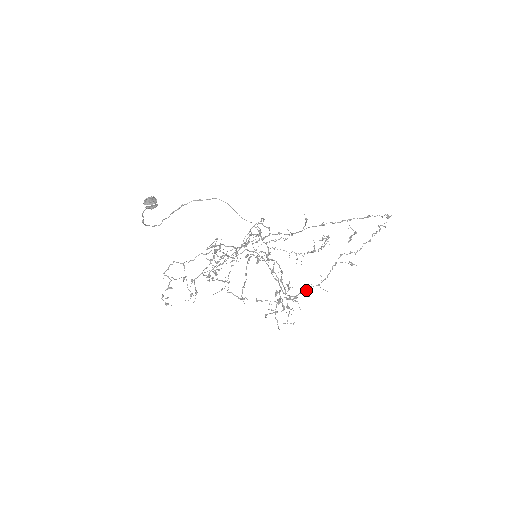
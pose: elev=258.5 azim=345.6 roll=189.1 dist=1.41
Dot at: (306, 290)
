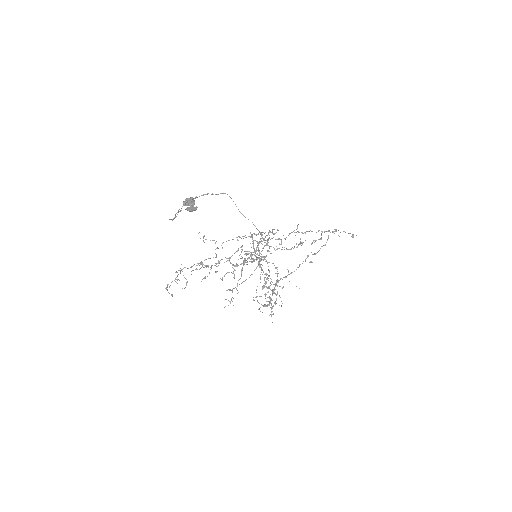
Dot at: (278, 282)
